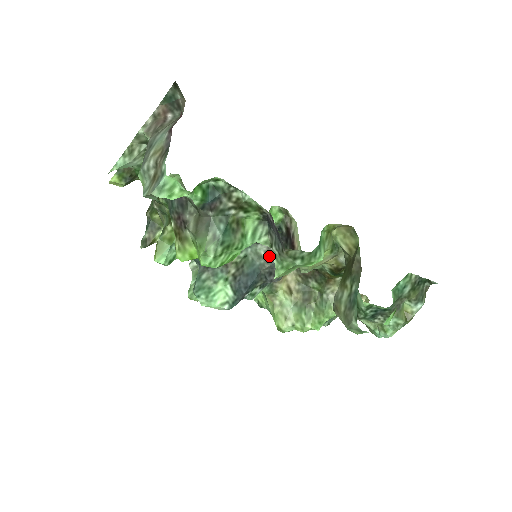
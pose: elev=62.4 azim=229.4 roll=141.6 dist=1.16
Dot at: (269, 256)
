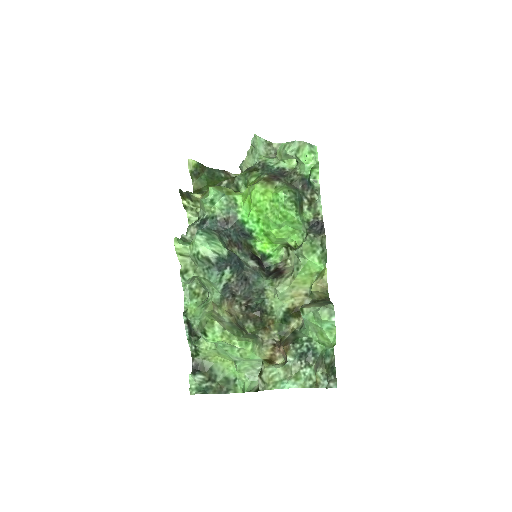
Dot at: (255, 270)
